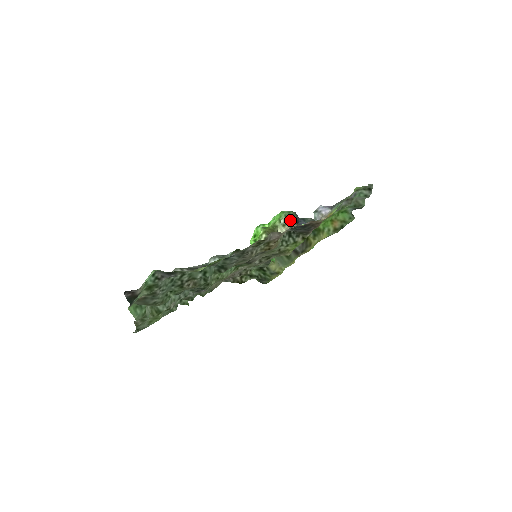
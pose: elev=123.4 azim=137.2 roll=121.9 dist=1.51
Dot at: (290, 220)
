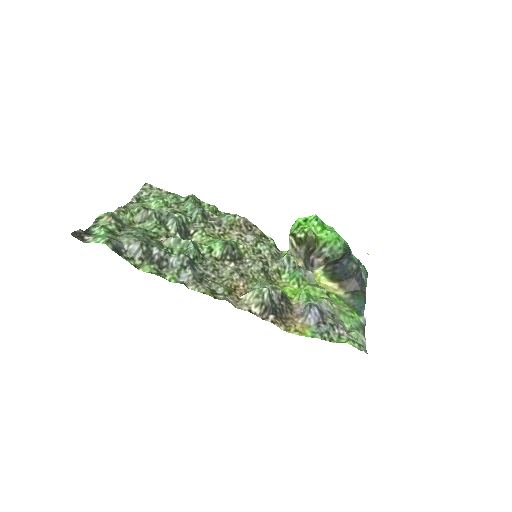
Dot at: (329, 256)
